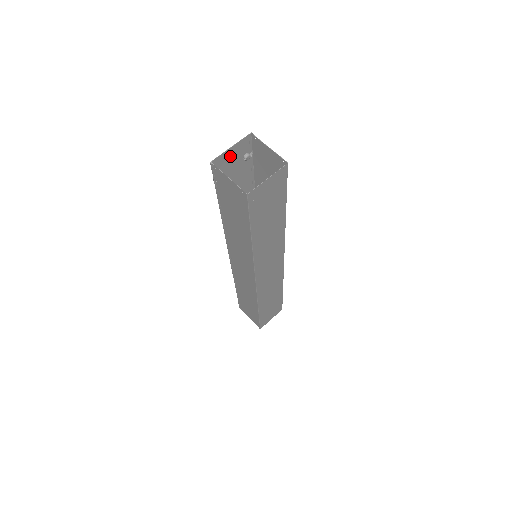
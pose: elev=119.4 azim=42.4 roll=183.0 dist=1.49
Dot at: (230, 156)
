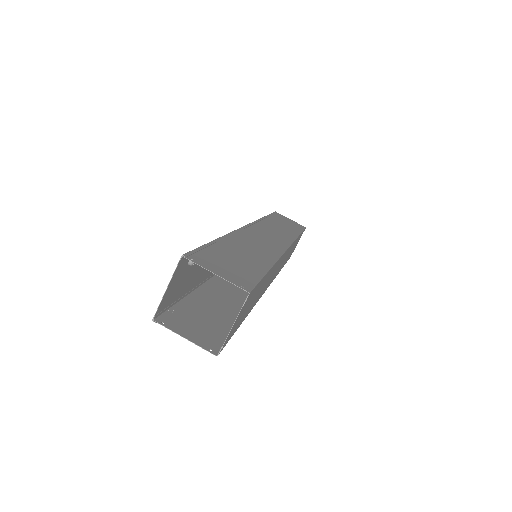
Dot at: (171, 287)
